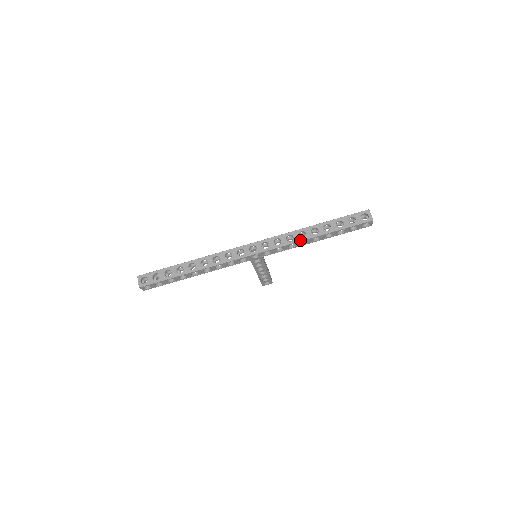
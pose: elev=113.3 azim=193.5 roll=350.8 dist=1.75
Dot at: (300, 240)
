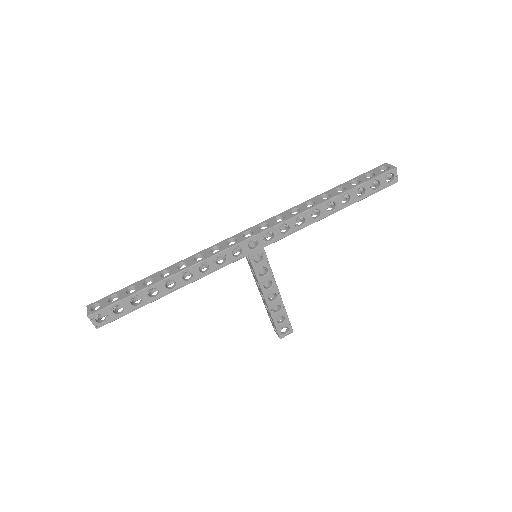
Dot at: (309, 208)
